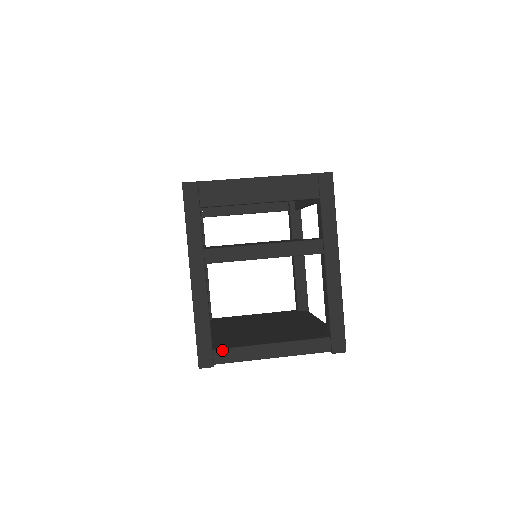
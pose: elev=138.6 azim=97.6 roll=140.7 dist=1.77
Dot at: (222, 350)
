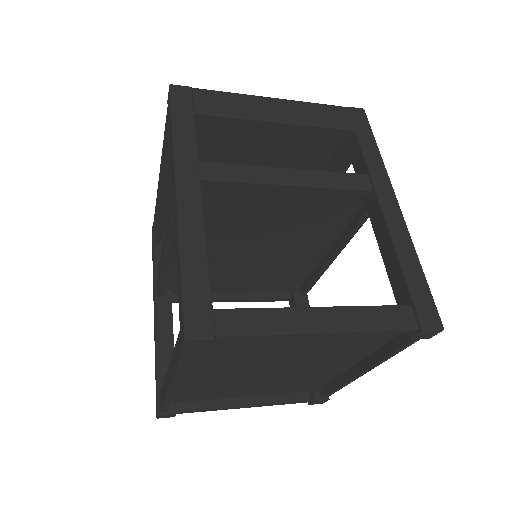
Dot at: (230, 310)
